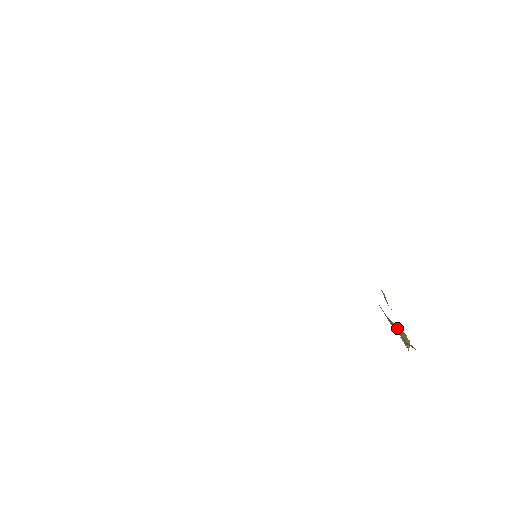
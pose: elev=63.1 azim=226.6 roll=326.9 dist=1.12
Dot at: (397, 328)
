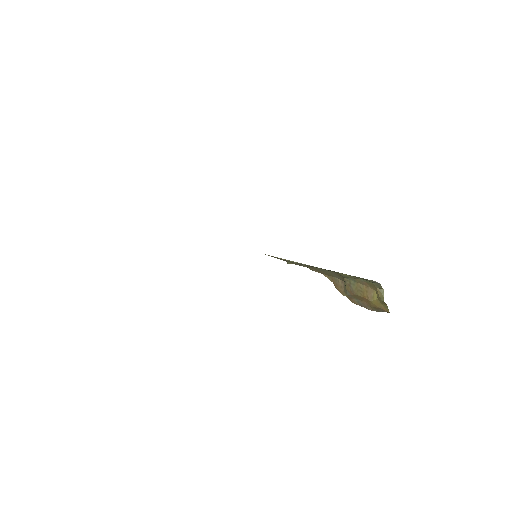
Dot at: (367, 289)
